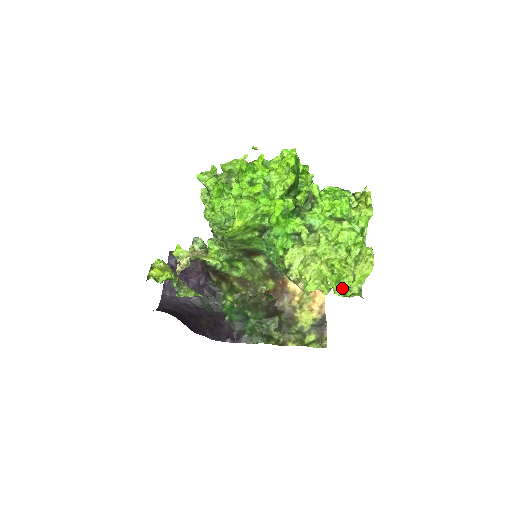
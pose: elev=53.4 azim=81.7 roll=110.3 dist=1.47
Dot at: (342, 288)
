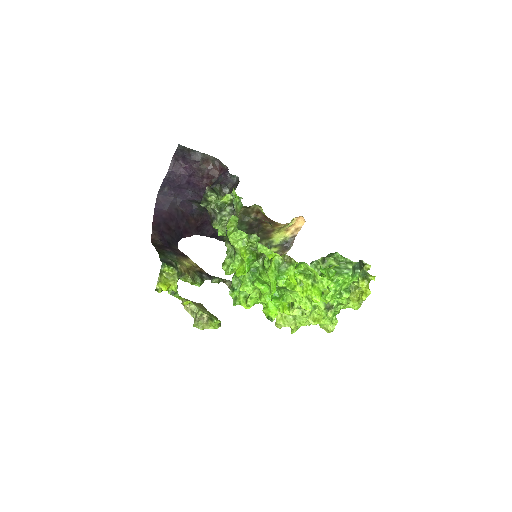
Dot at: occluded
